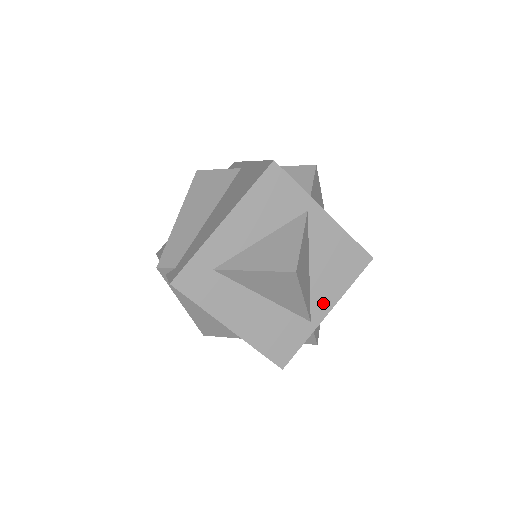
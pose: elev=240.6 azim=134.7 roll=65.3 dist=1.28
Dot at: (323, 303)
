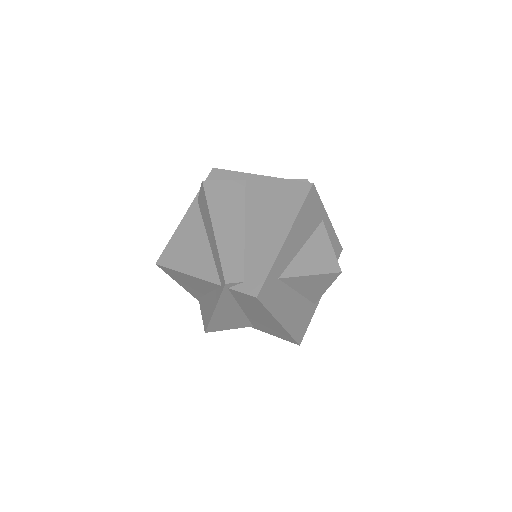
Dot at: occluded
